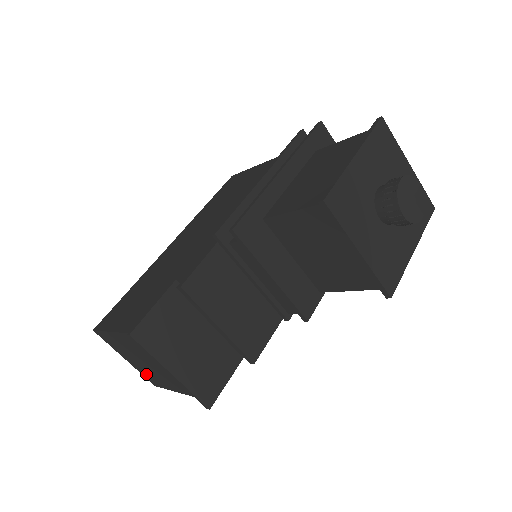
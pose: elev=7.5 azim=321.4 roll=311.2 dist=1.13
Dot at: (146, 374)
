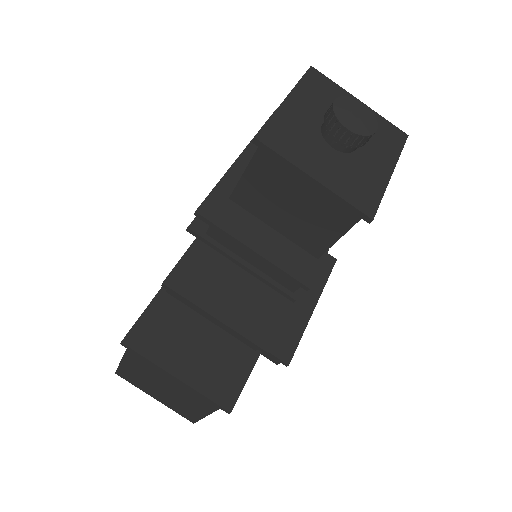
Dot at: (177, 408)
